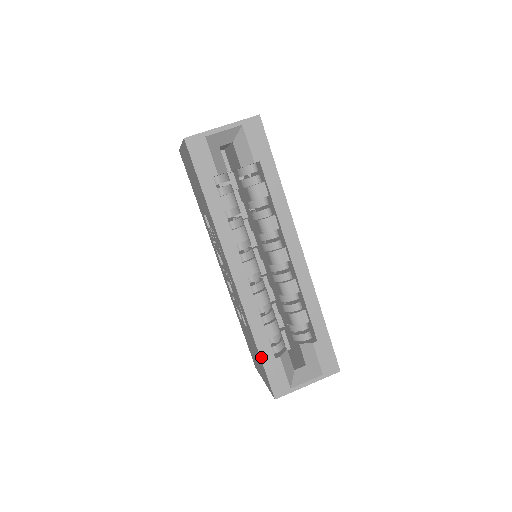
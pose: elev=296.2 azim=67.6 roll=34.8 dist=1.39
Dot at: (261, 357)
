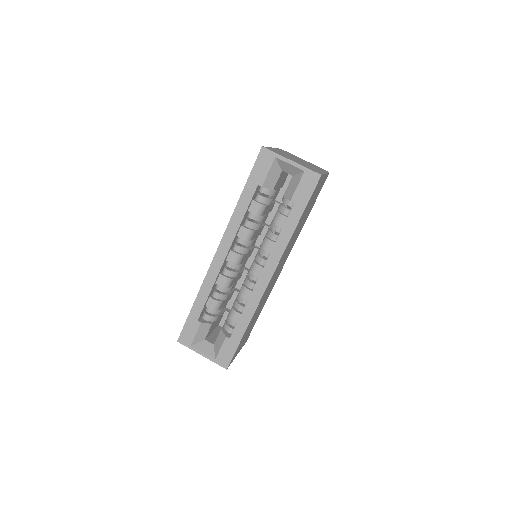
Dot at: (191, 311)
